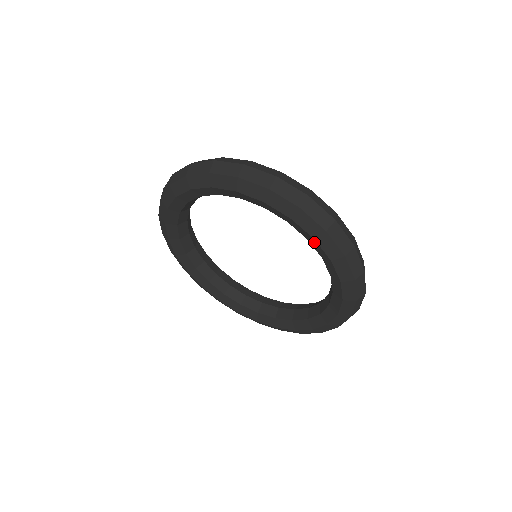
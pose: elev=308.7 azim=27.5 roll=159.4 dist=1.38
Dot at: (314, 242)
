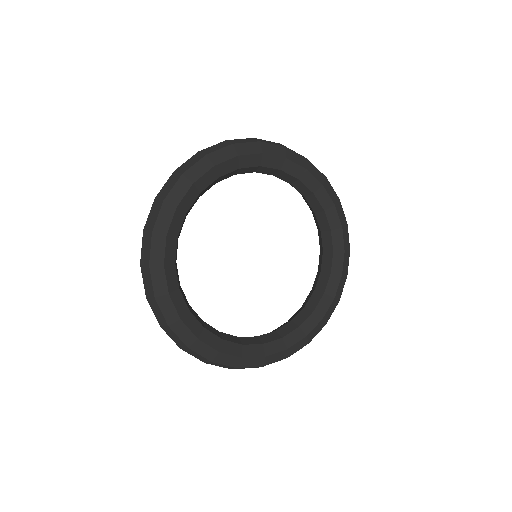
Dot at: (332, 210)
